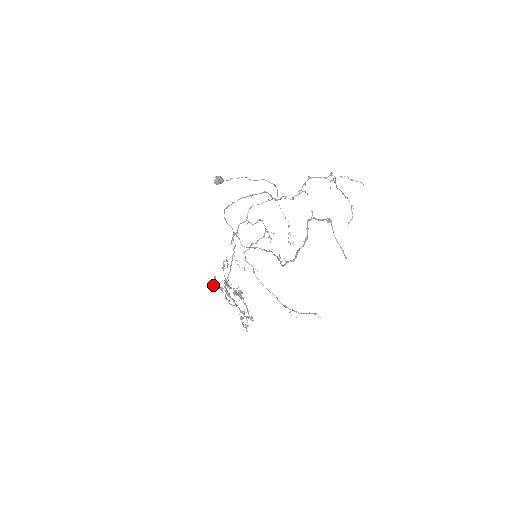
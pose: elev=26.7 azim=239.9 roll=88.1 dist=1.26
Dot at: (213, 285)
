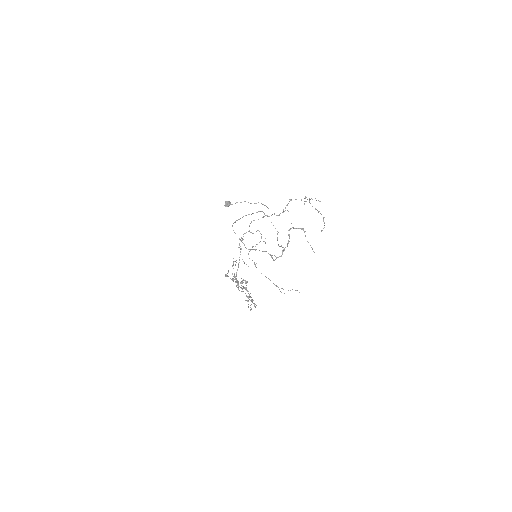
Dot at: occluded
